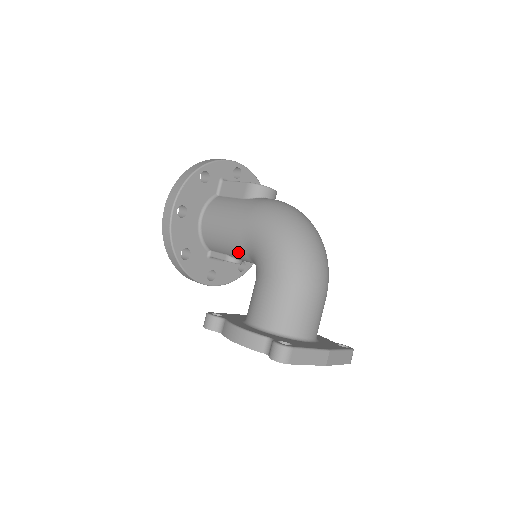
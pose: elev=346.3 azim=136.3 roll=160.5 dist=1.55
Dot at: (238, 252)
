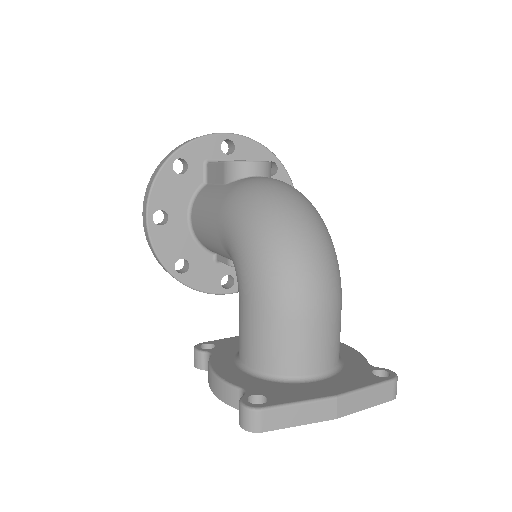
Dot at: (228, 257)
